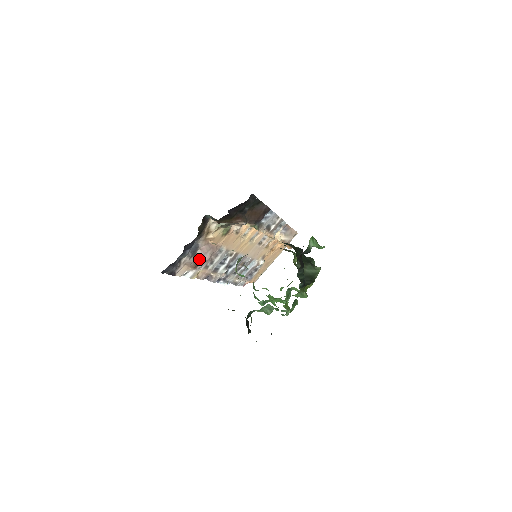
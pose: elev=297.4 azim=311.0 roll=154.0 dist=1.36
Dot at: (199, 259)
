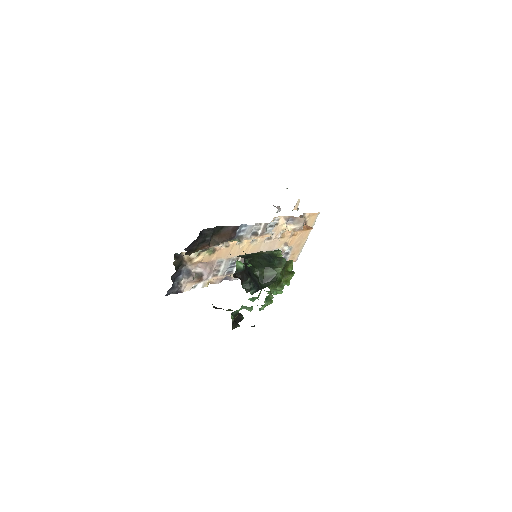
Dot at: (201, 274)
